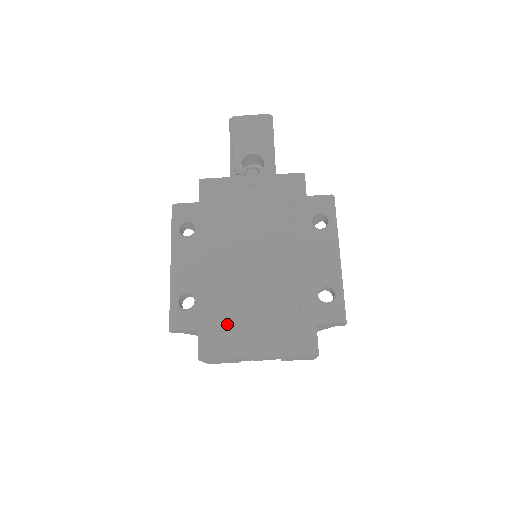
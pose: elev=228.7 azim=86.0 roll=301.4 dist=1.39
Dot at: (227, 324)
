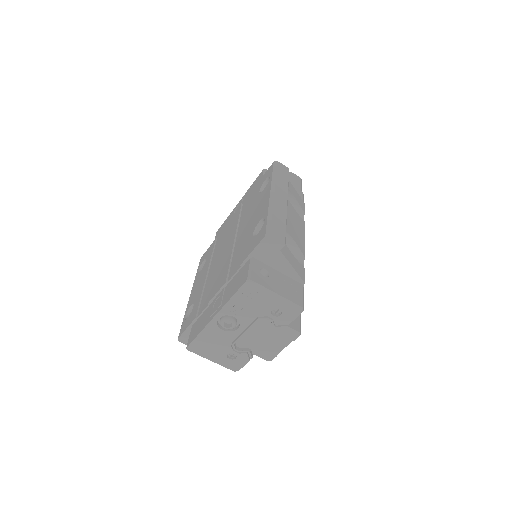
Dot at: (204, 308)
